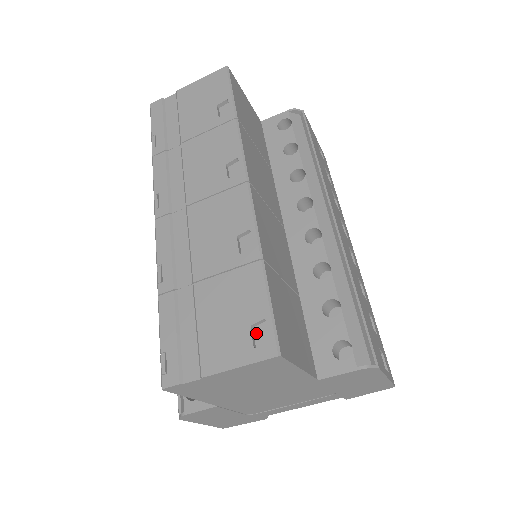
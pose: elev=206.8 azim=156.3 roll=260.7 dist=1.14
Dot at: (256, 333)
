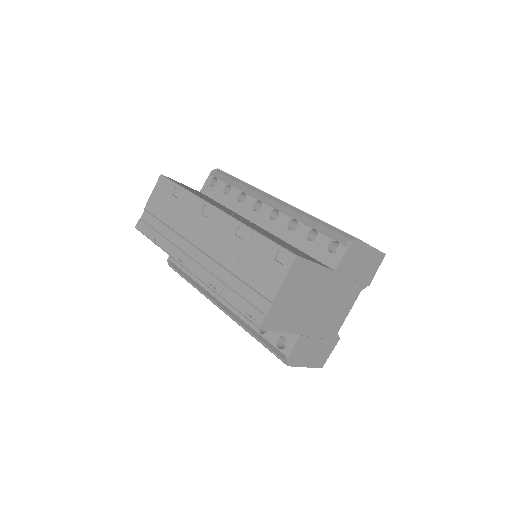
Dot at: (279, 261)
